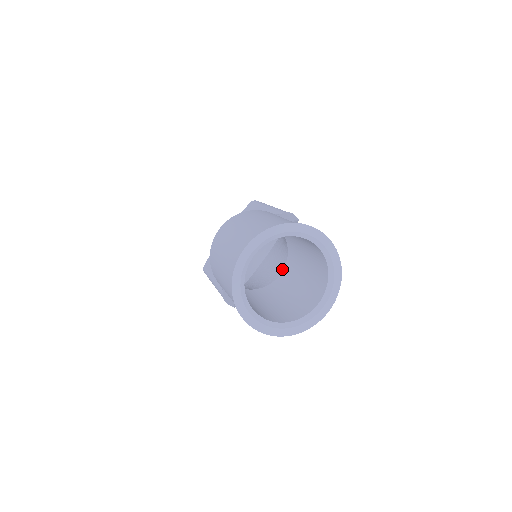
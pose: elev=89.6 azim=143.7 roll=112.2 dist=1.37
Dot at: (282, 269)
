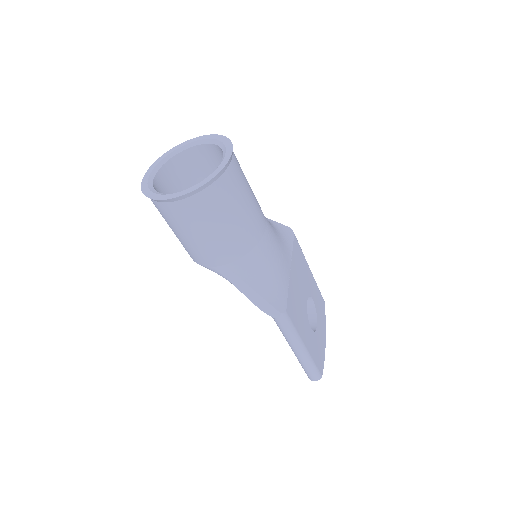
Dot at: occluded
